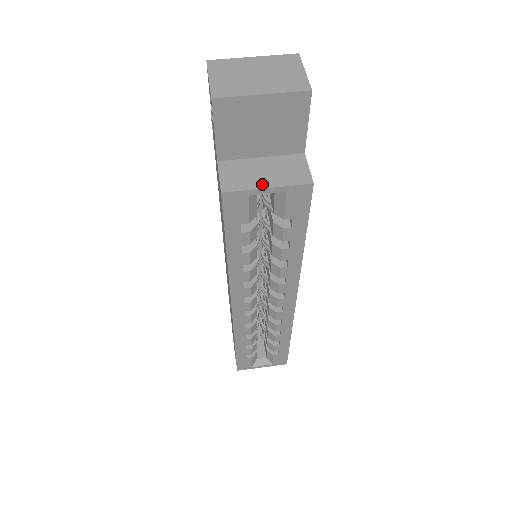
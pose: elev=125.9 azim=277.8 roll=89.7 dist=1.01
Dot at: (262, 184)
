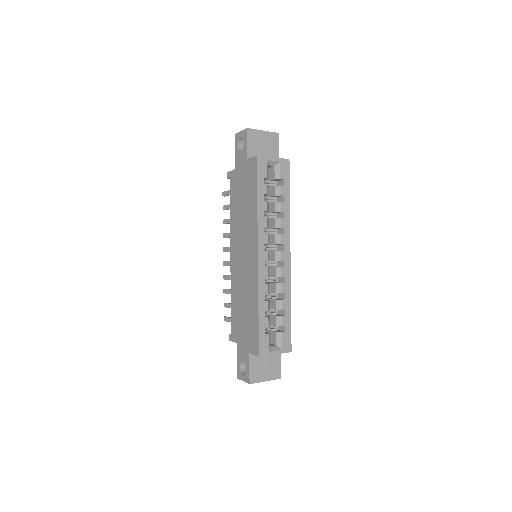
Dot at: (270, 157)
